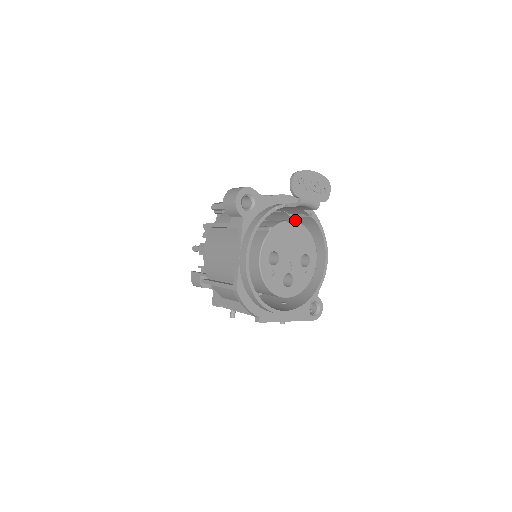
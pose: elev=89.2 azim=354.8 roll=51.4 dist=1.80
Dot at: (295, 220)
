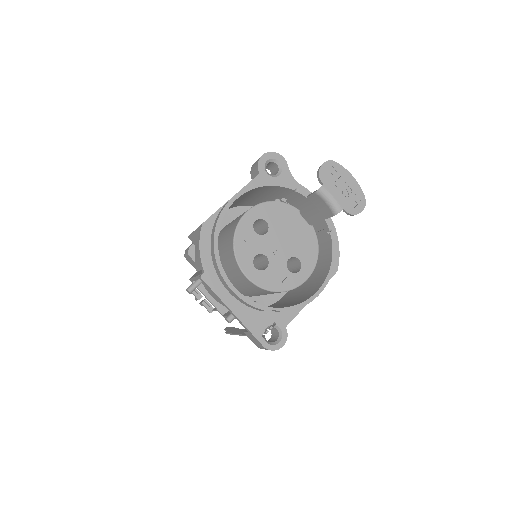
Dot at: occluded
